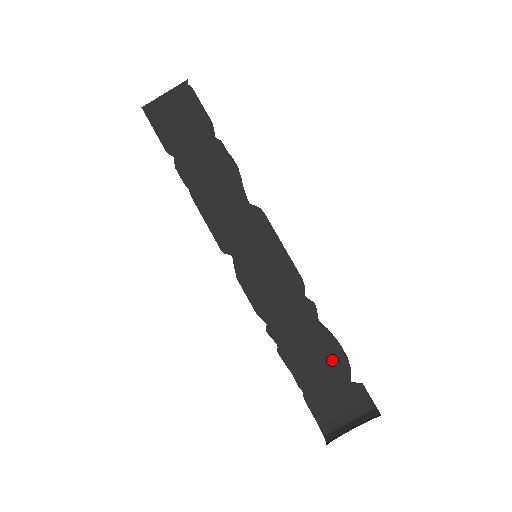
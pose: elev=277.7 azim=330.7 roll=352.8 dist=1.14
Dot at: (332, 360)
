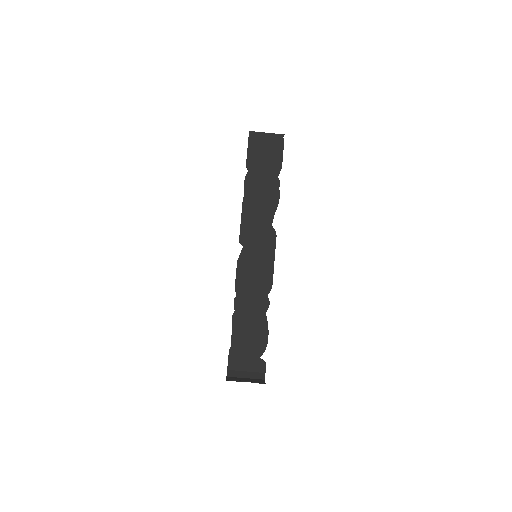
Dot at: (258, 339)
